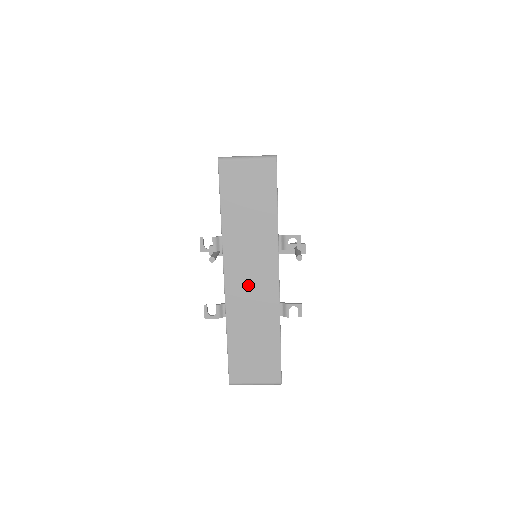
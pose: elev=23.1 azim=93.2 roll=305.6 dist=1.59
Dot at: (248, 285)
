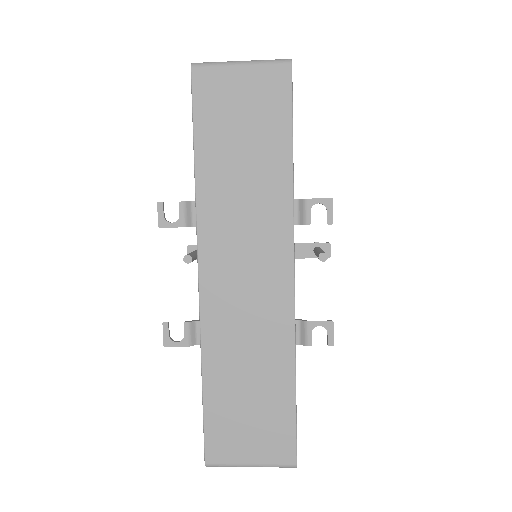
Dot at: (240, 287)
